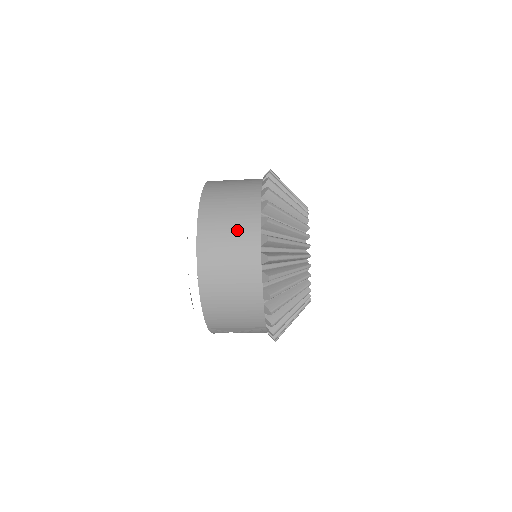
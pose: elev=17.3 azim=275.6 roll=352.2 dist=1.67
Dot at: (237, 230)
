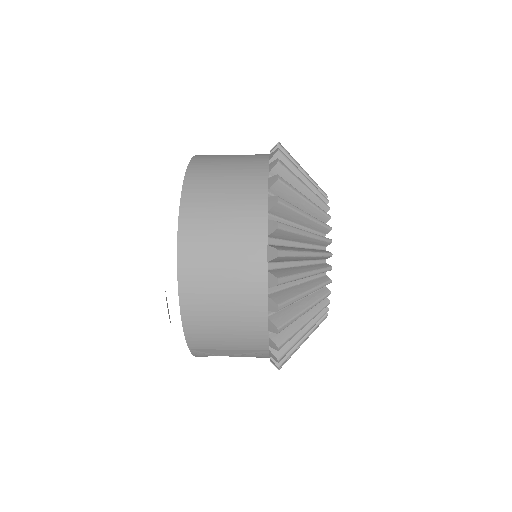
Dot at: (235, 214)
